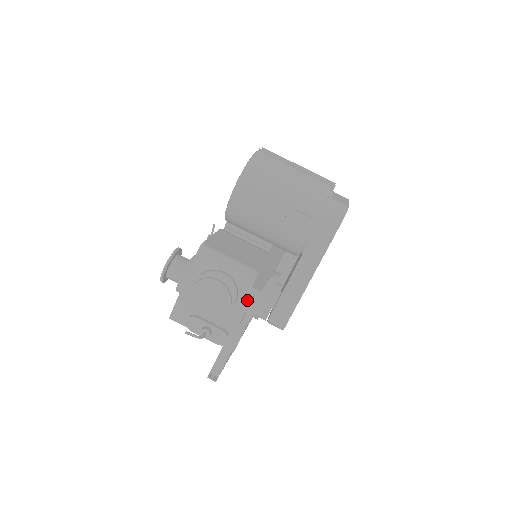
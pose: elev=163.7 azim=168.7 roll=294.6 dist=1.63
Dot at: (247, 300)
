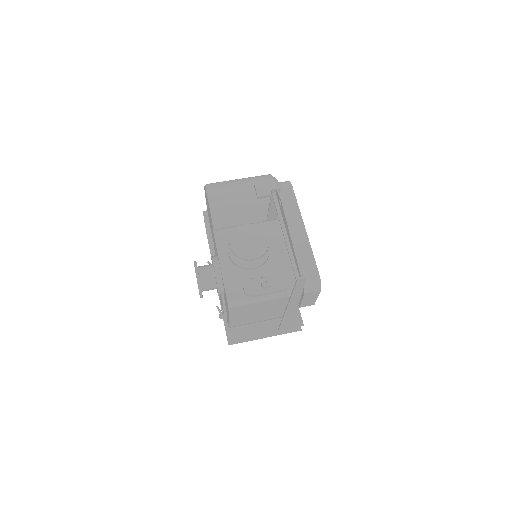
Dot at: (276, 204)
